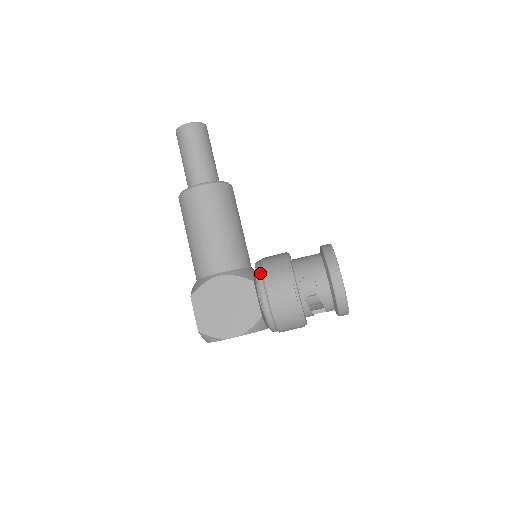
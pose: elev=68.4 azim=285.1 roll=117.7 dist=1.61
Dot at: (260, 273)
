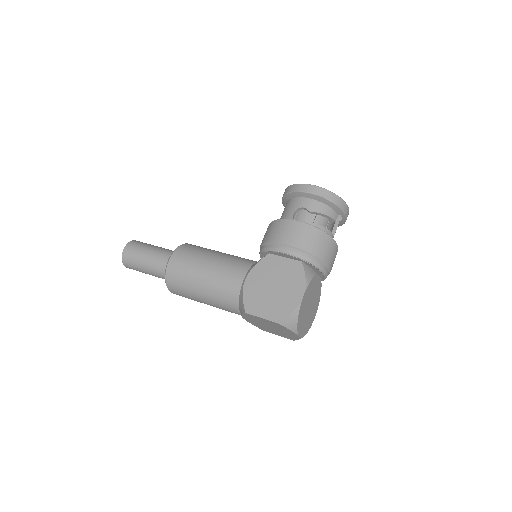
Dot at: (267, 246)
